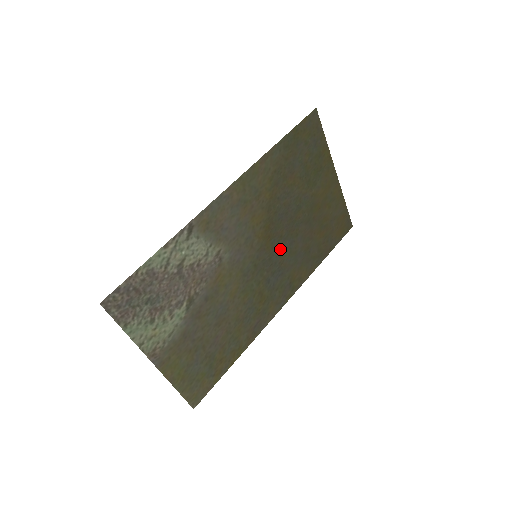
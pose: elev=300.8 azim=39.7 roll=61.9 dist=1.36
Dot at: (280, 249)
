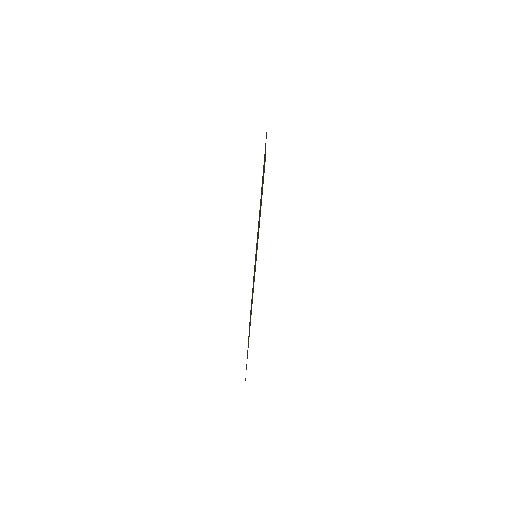
Dot at: occluded
